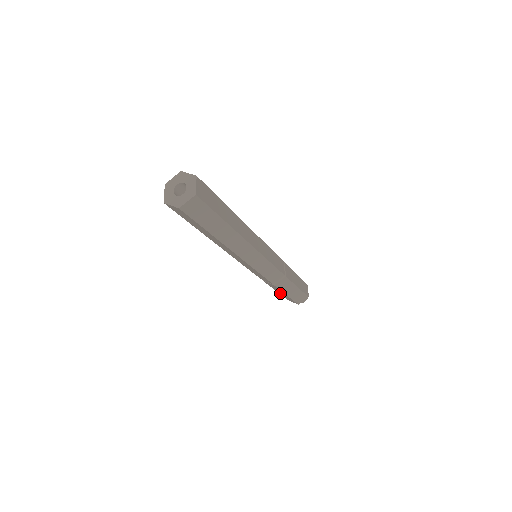
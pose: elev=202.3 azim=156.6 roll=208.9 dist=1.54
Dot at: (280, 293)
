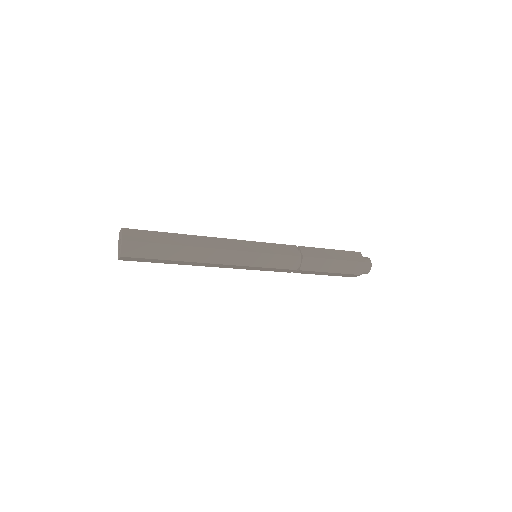
Dot at: occluded
